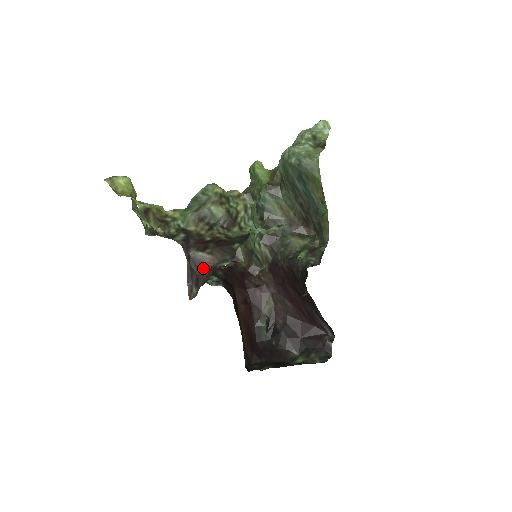
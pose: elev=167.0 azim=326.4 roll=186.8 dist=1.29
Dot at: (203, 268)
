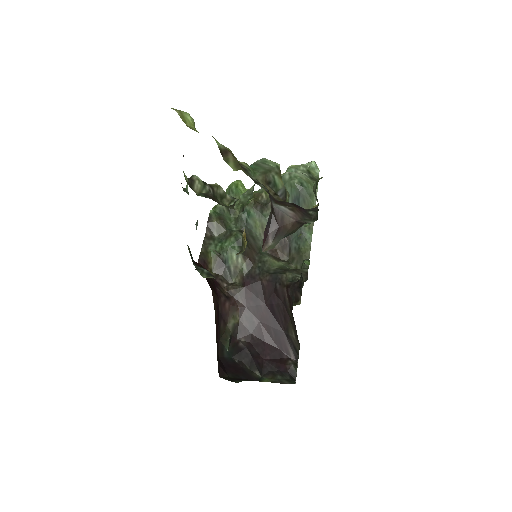
Dot at: (286, 221)
